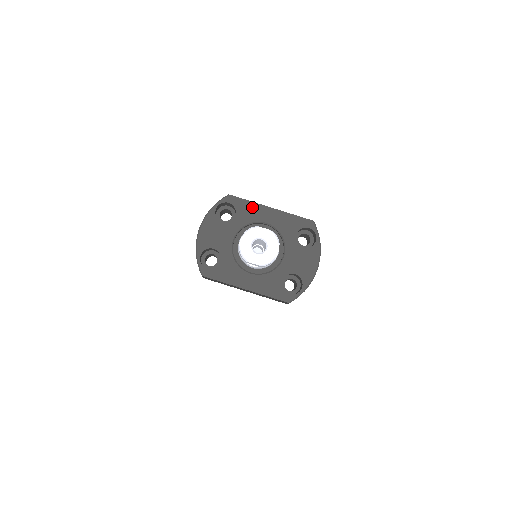
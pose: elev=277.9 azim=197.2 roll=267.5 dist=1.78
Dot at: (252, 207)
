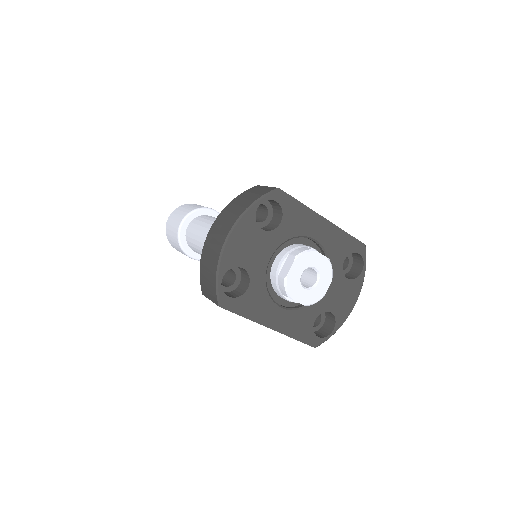
Dot at: (304, 214)
